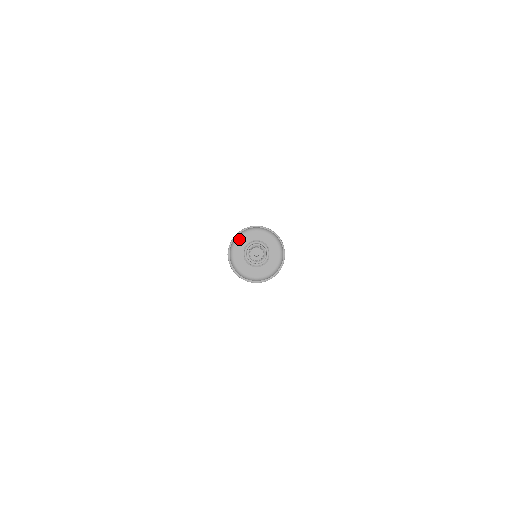
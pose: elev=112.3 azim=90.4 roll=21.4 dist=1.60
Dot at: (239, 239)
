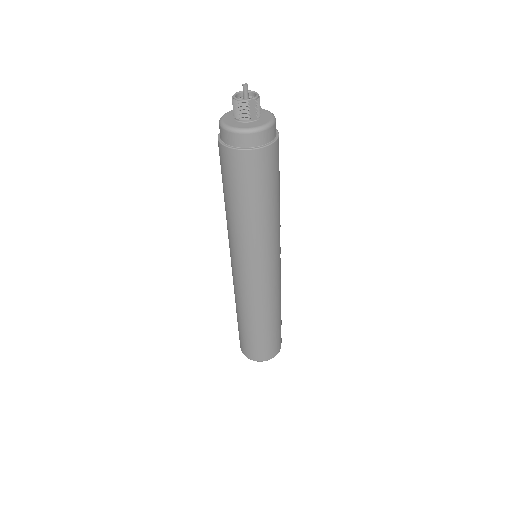
Dot at: occluded
